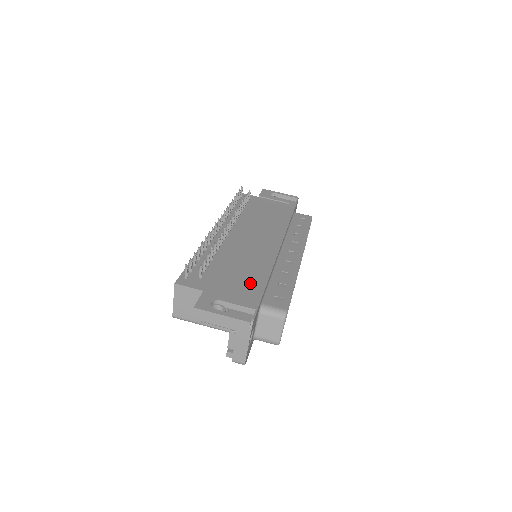
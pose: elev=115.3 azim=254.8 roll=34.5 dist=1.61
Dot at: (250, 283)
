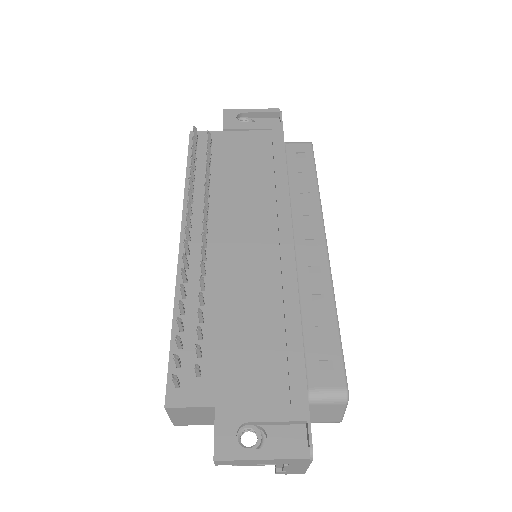
Dot at: (277, 355)
